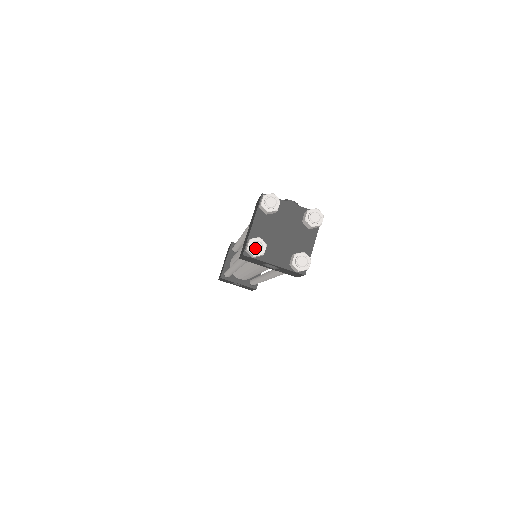
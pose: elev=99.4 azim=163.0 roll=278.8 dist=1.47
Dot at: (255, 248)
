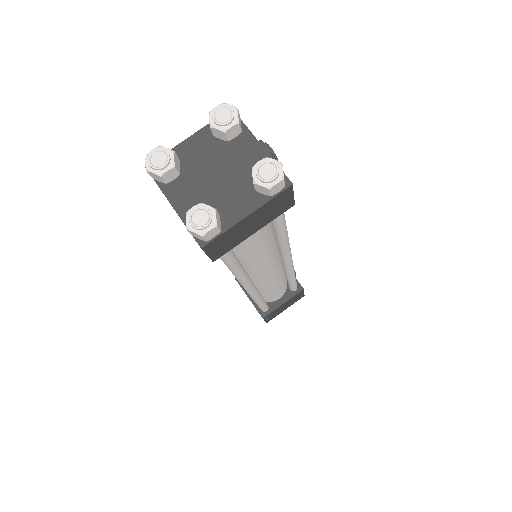
Dot at: (154, 159)
